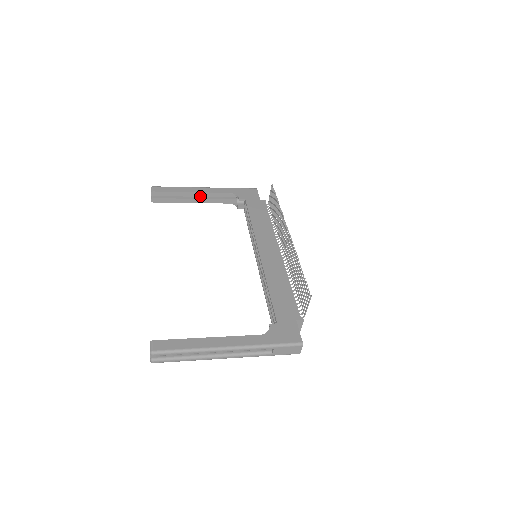
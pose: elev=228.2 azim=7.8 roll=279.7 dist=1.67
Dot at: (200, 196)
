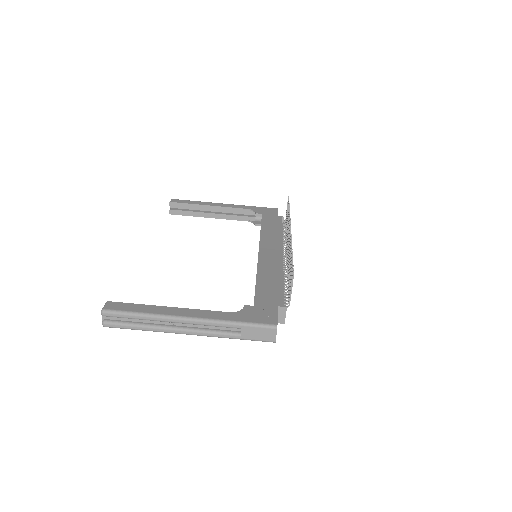
Dot at: (217, 211)
